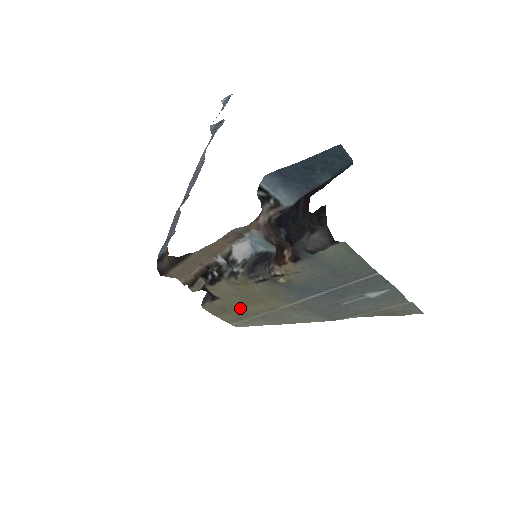
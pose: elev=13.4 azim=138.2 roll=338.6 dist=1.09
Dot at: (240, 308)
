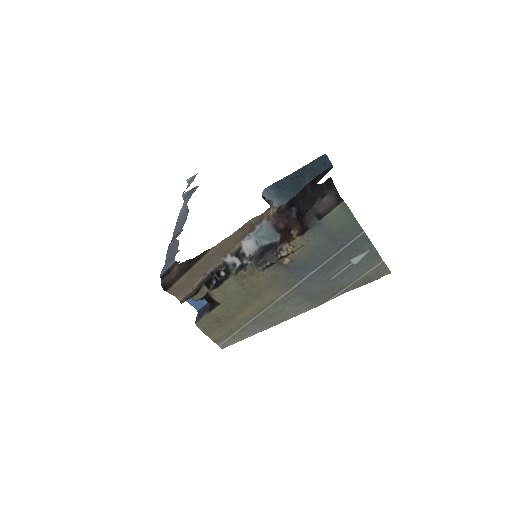
Dot at: (236, 314)
